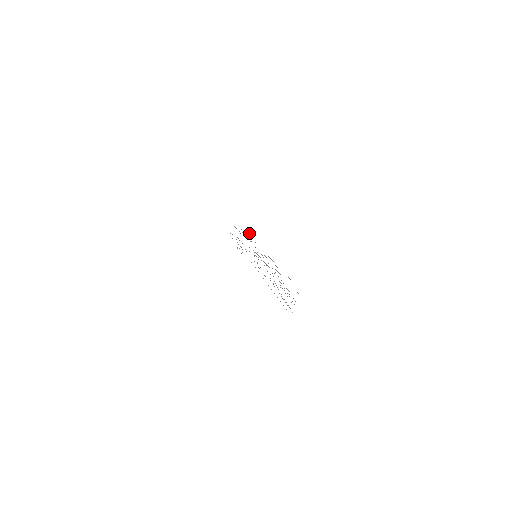
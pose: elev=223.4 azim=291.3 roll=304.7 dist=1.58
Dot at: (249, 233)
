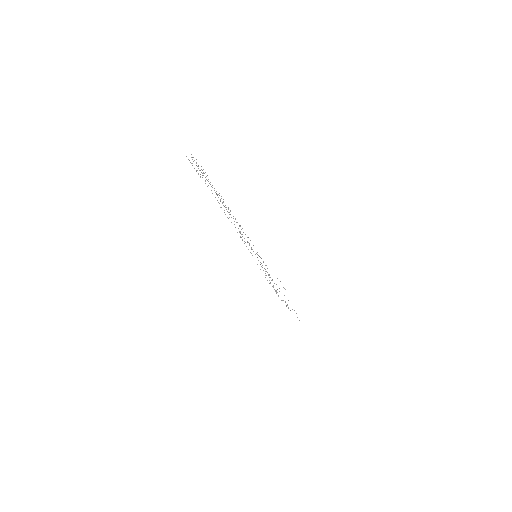
Dot at: (271, 280)
